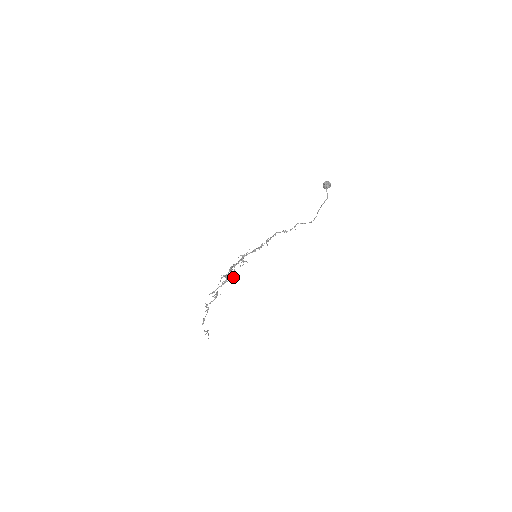
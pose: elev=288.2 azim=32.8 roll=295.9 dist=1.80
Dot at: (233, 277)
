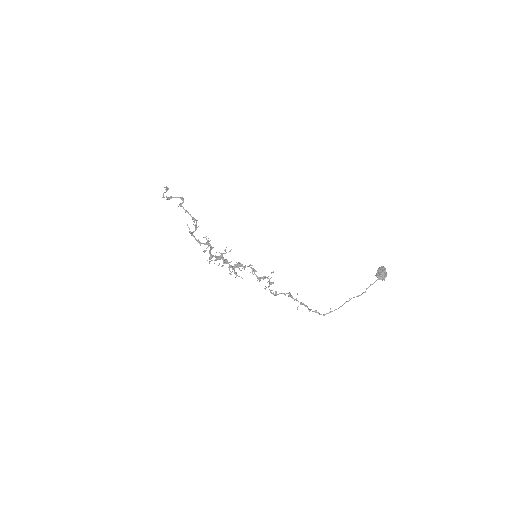
Dot at: occluded
